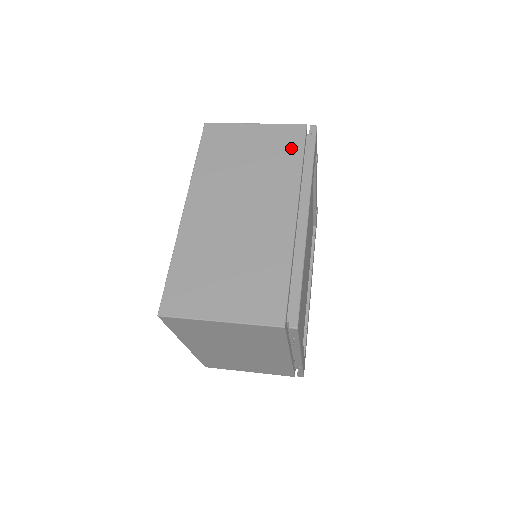
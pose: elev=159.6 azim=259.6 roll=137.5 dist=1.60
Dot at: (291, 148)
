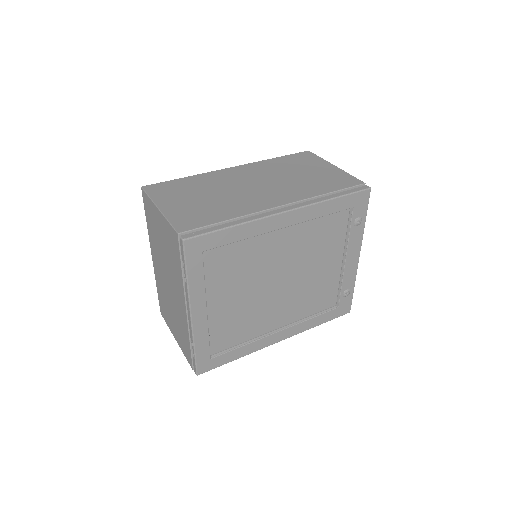
Dot at: (335, 184)
